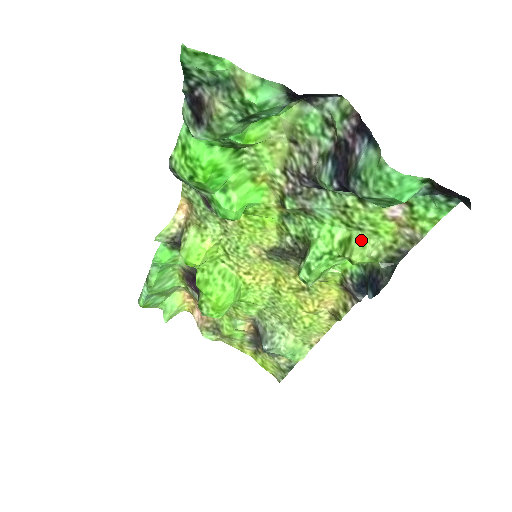
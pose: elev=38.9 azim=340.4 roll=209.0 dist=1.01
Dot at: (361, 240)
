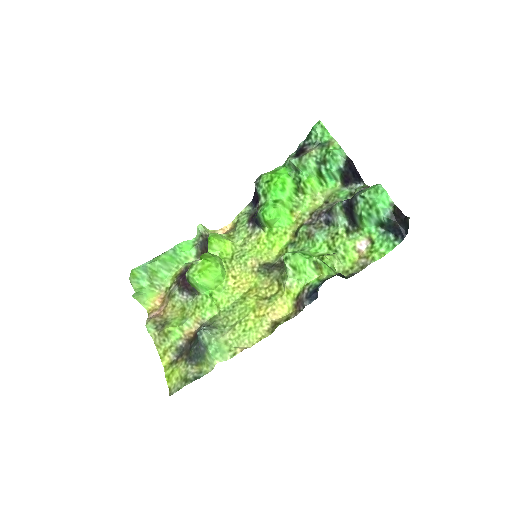
Dot at: (334, 254)
